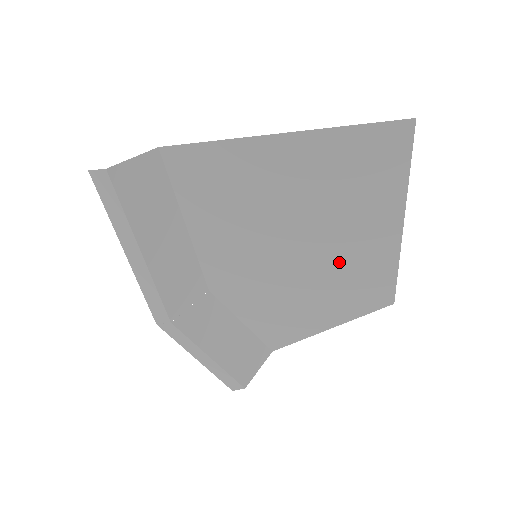
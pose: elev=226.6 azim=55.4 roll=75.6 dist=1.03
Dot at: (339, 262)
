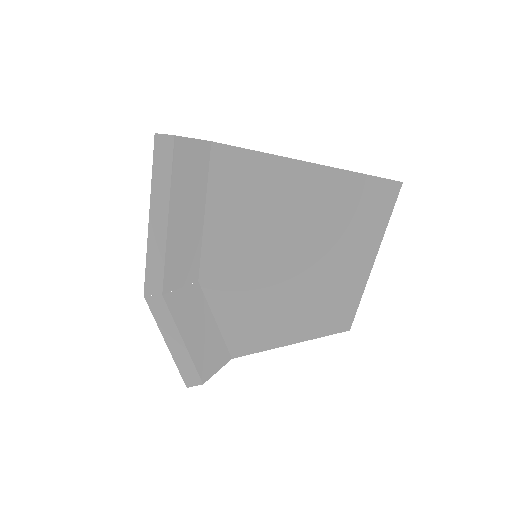
Dot at: (318, 281)
